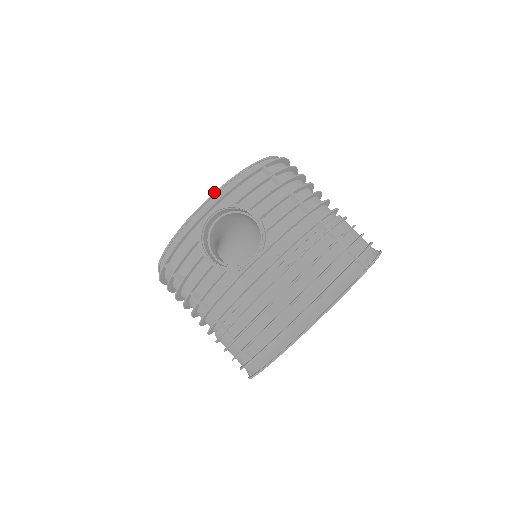
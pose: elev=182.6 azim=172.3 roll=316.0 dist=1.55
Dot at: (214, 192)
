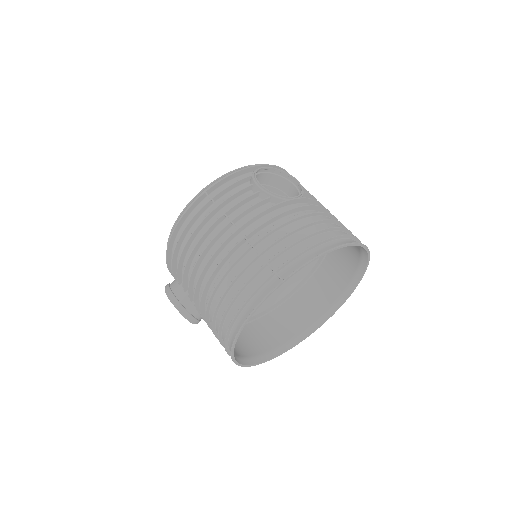
Dot at: occluded
